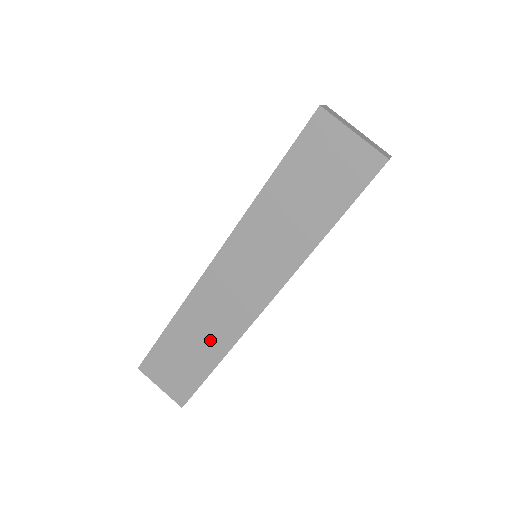
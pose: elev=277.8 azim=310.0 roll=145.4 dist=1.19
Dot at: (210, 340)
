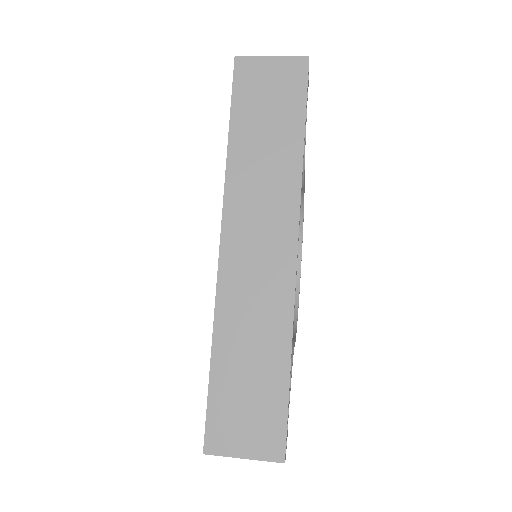
Dot at: (266, 334)
